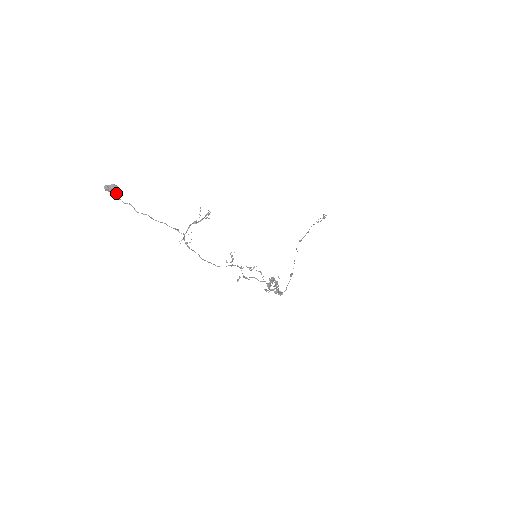
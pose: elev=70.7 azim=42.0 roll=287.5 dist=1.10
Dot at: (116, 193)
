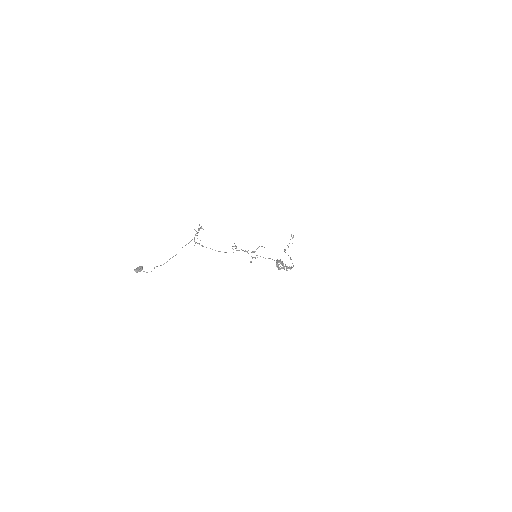
Dot at: (144, 271)
